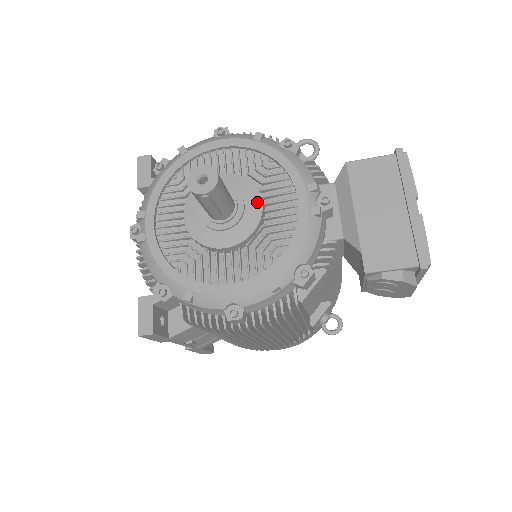
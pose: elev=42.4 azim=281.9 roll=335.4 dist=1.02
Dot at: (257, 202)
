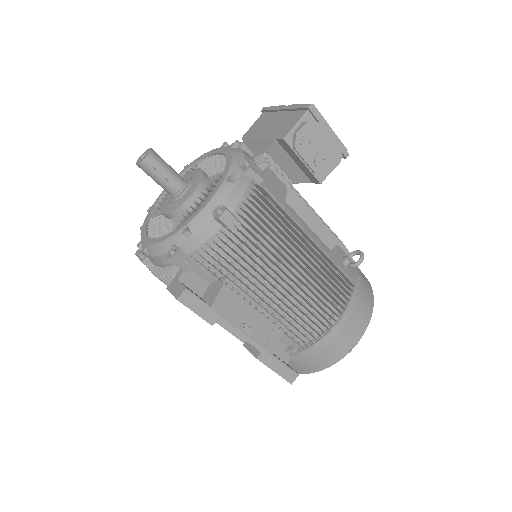
Dot at: (197, 171)
